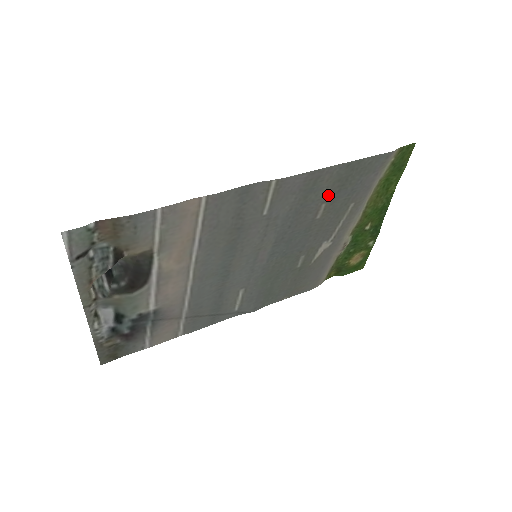
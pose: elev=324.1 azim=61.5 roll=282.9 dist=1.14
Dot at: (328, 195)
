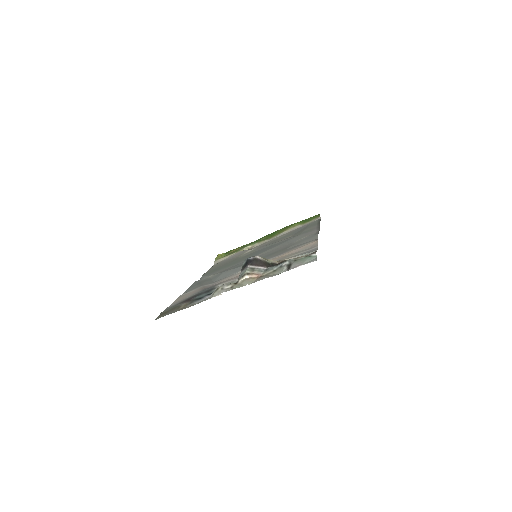
Dot at: occluded
